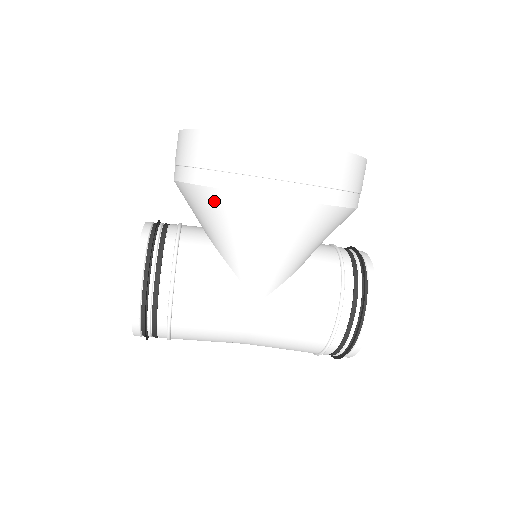
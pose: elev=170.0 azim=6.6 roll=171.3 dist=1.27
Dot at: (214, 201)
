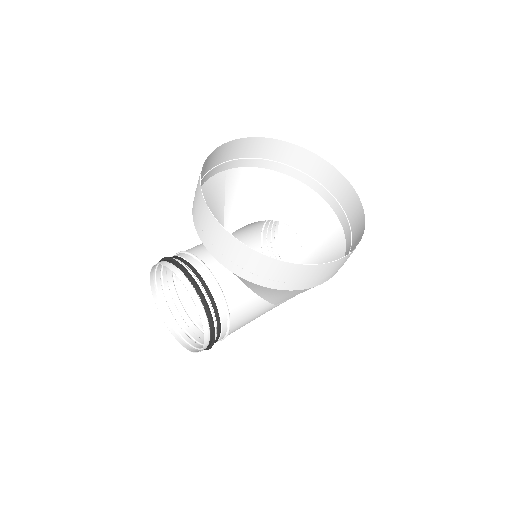
Dot at: (273, 291)
